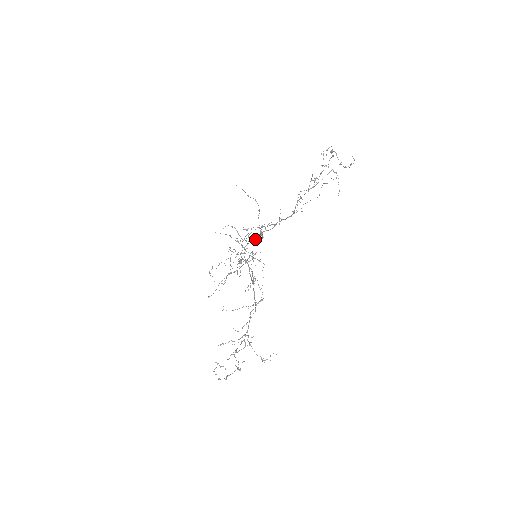
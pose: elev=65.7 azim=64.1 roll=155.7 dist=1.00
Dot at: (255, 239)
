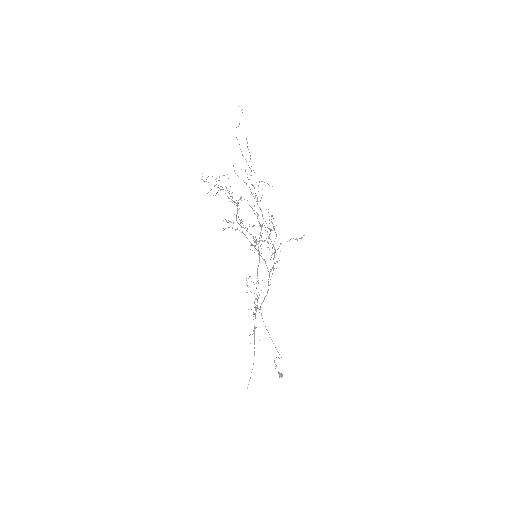
Dot at: occluded
